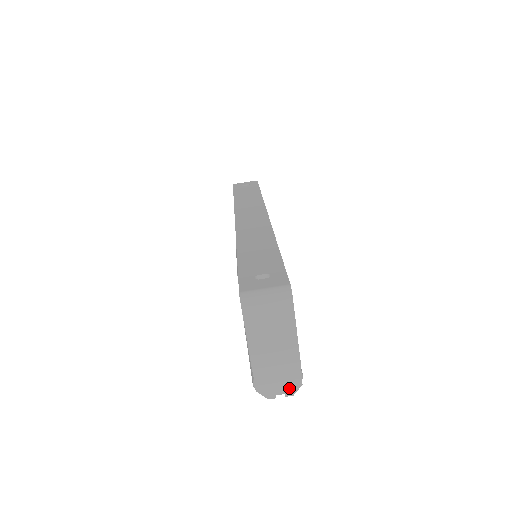
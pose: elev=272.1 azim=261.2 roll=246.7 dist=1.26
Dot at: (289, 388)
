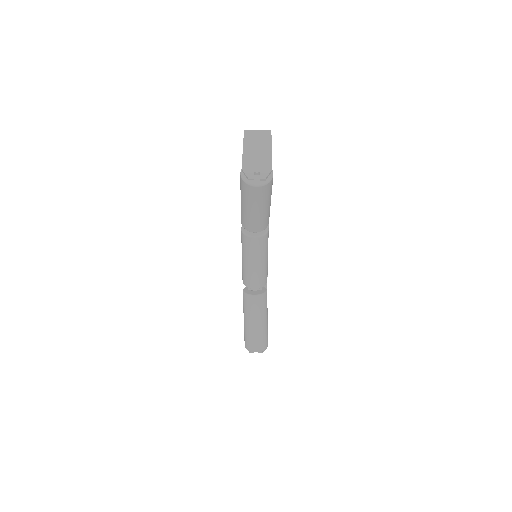
Dot at: (263, 171)
